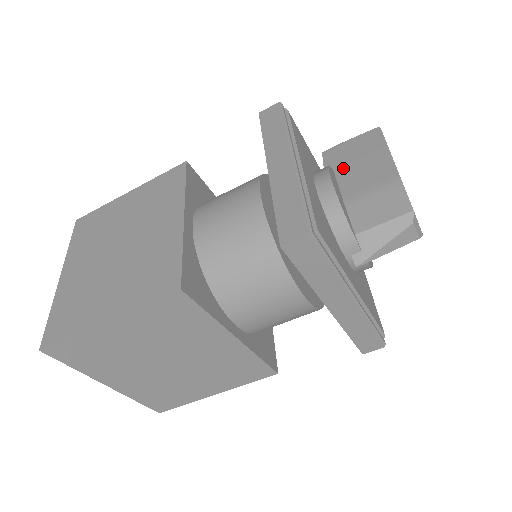
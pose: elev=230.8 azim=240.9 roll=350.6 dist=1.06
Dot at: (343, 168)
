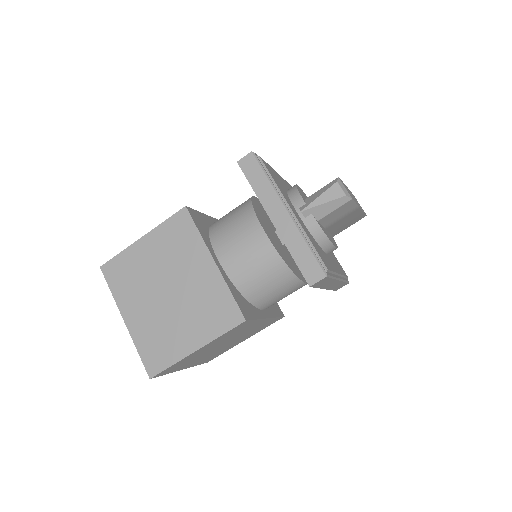
Dot at: occluded
